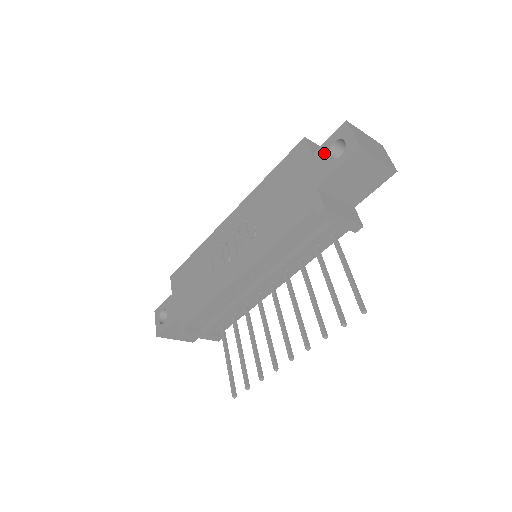
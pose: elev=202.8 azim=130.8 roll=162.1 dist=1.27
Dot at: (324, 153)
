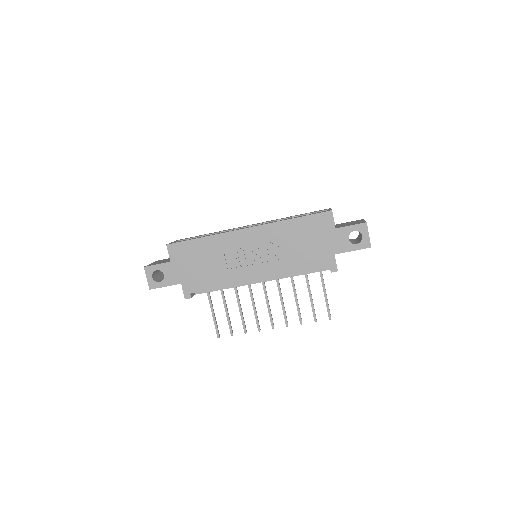
Dot at: (345, 234)
